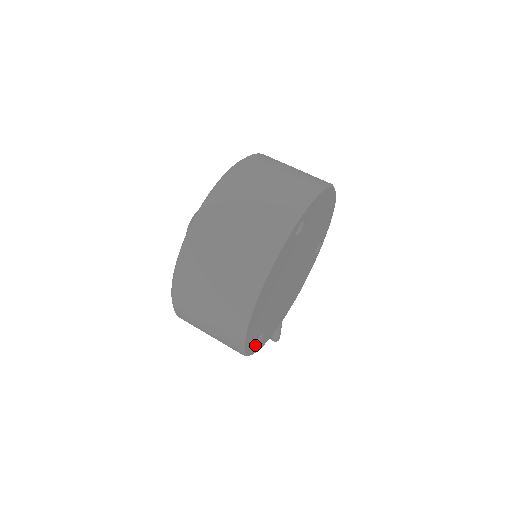
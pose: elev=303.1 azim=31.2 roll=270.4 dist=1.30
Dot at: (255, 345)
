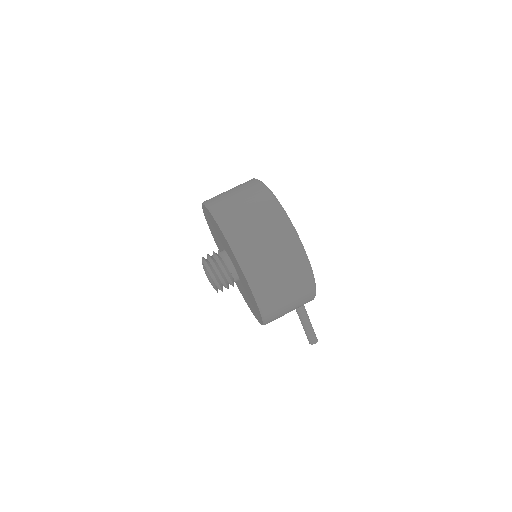
Dot at: occluded
